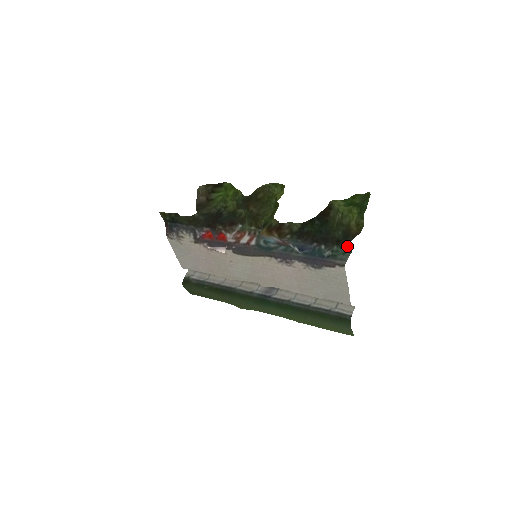
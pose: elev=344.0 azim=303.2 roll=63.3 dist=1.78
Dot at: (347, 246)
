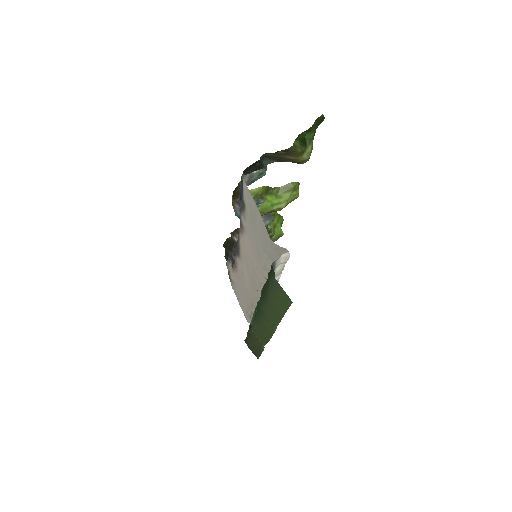
Dot at: (263, 164)
